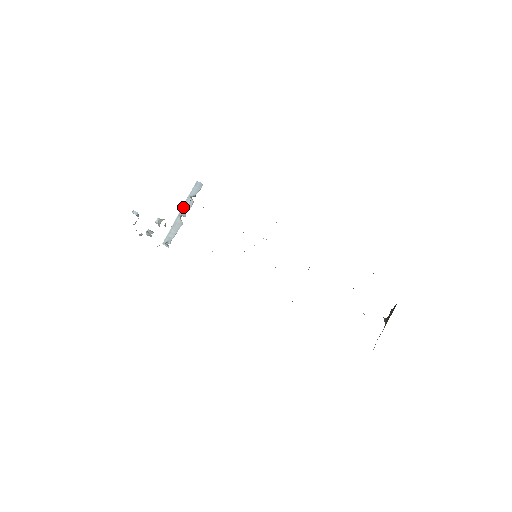
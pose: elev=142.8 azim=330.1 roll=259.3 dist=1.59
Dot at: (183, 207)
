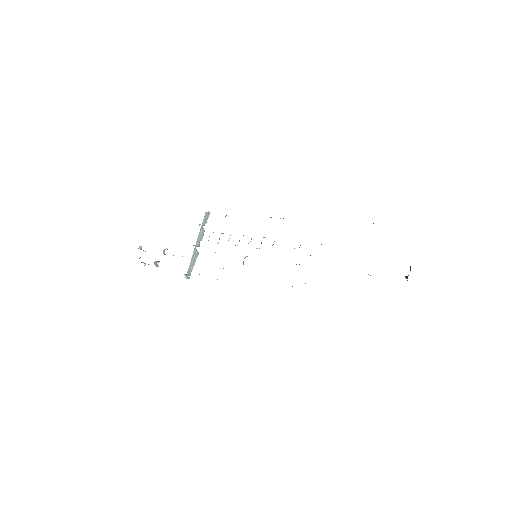
Dot at: (198, 239)
